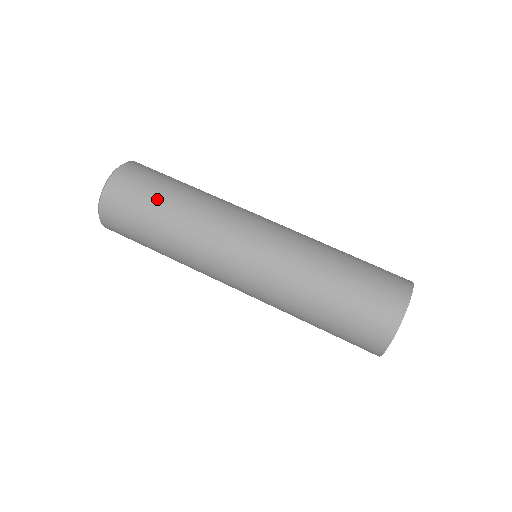
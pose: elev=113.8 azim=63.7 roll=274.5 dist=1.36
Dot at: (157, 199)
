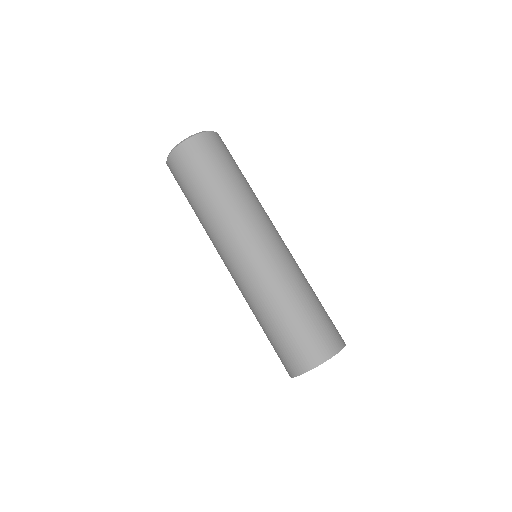
Dot at: (199, 184)
